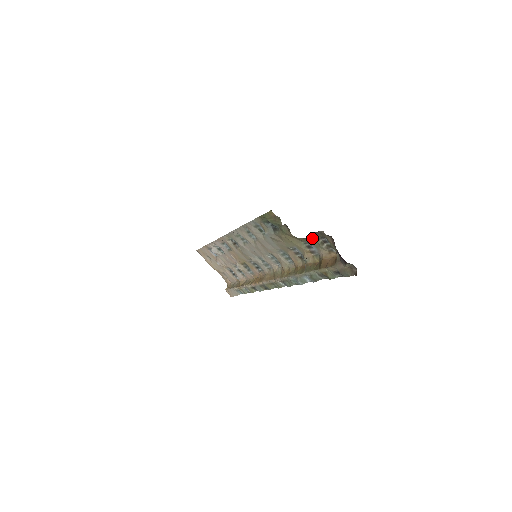
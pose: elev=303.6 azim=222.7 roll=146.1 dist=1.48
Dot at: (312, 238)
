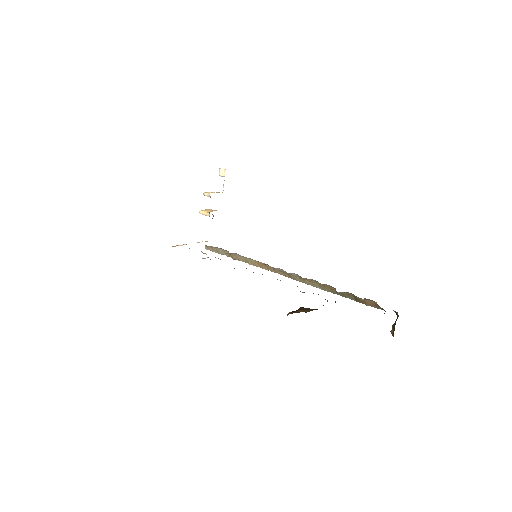
Dot at: occluded
